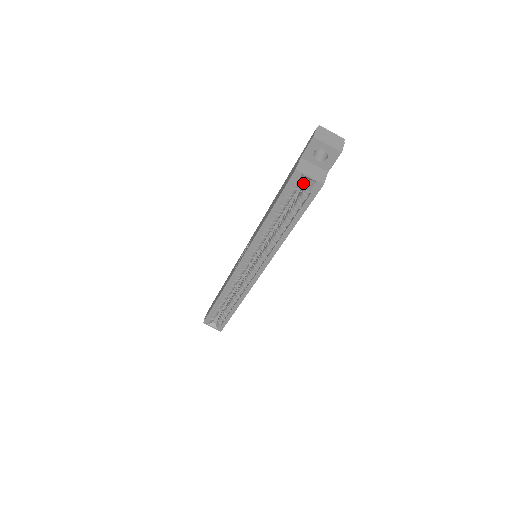
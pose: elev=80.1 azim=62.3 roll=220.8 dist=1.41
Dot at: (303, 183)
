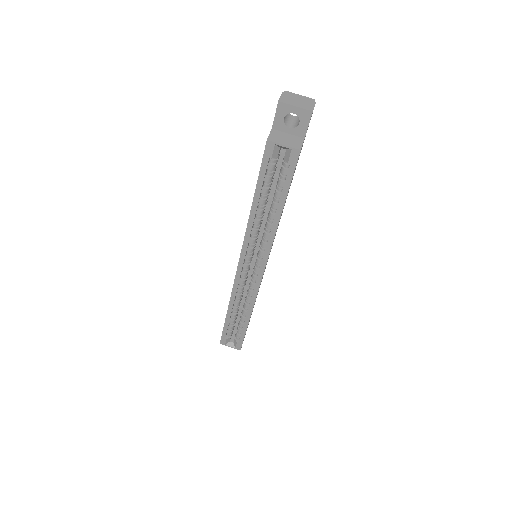
Dot at: occluded
